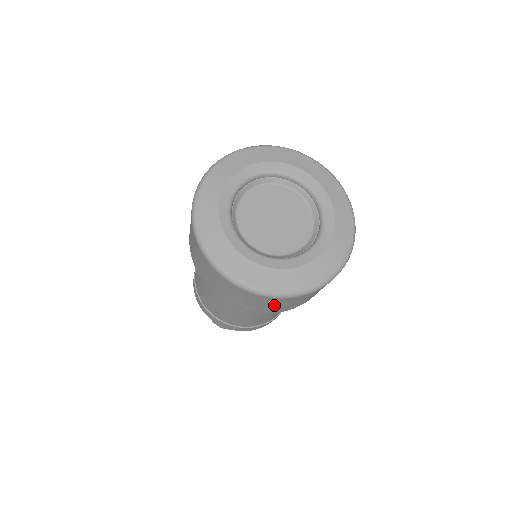
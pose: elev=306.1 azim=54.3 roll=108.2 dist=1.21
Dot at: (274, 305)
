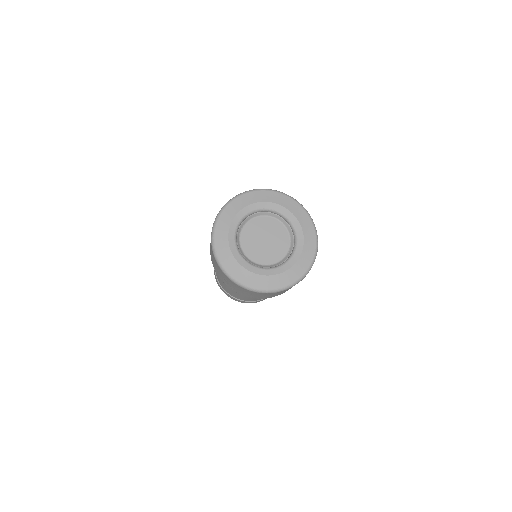
Dot at: (239, 289)
